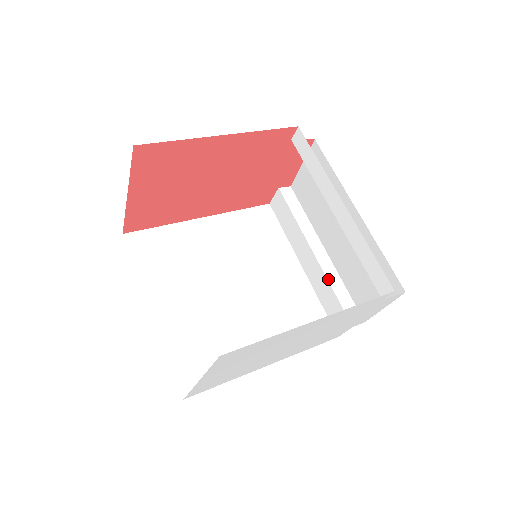
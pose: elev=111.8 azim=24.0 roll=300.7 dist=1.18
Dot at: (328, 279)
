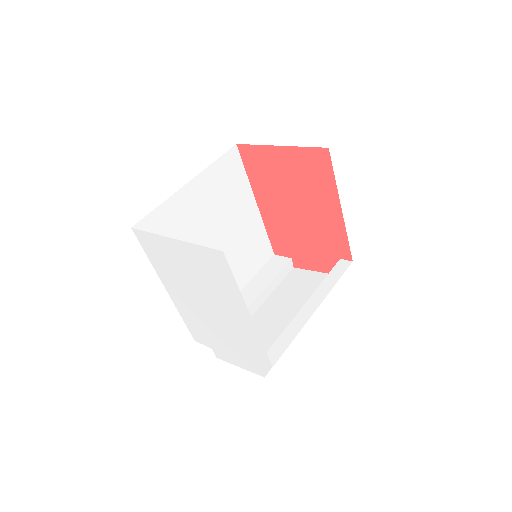
Dot at: occluded
